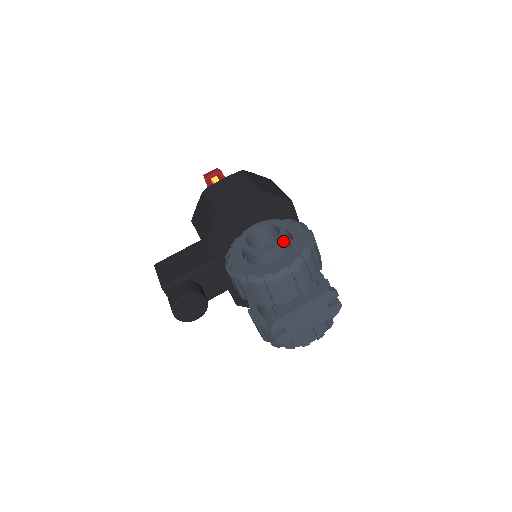
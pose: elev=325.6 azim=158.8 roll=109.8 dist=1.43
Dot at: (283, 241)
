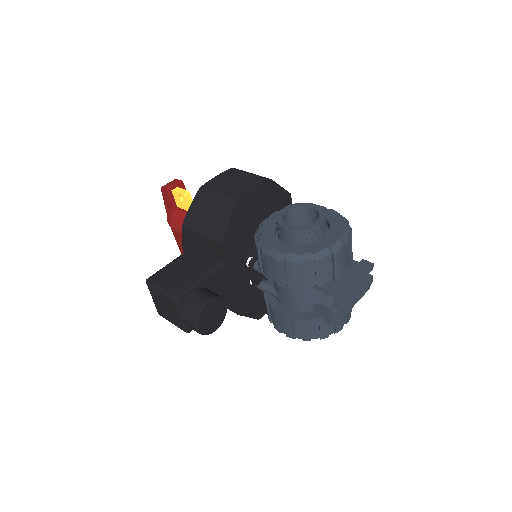
Dot at: (326, 217)
